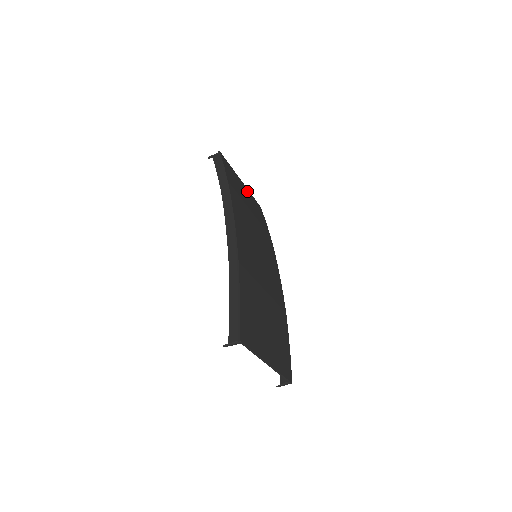
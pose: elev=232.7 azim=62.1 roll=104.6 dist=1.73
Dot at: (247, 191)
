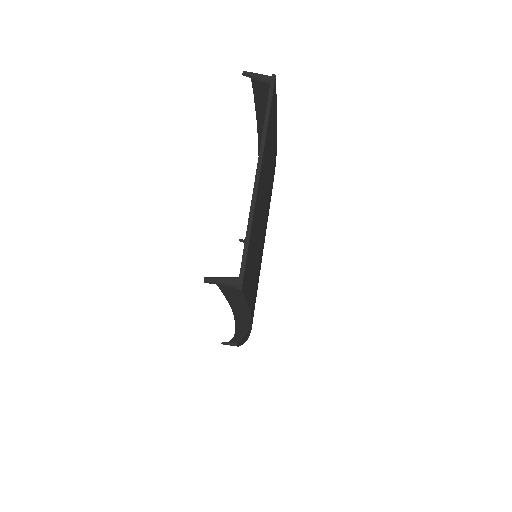
Dot at: occluded
